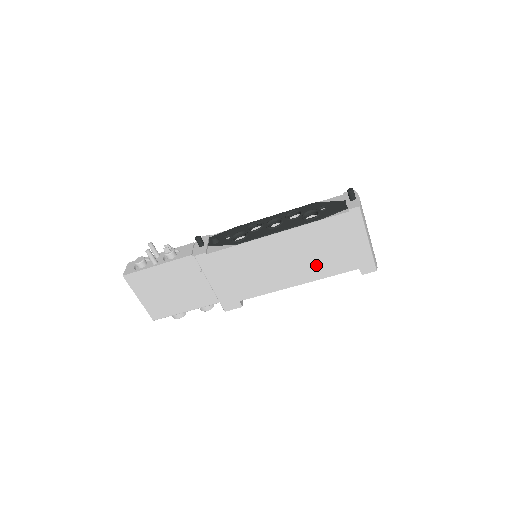
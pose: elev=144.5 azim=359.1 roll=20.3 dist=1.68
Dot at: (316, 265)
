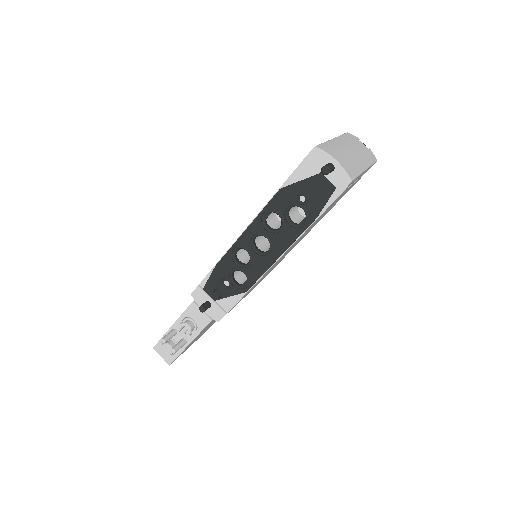
Dot at: occluded
